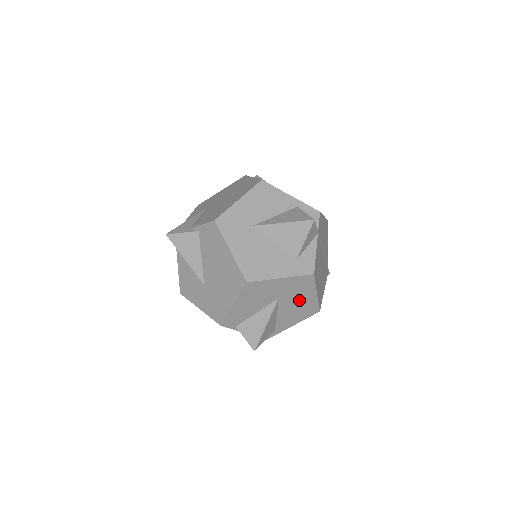
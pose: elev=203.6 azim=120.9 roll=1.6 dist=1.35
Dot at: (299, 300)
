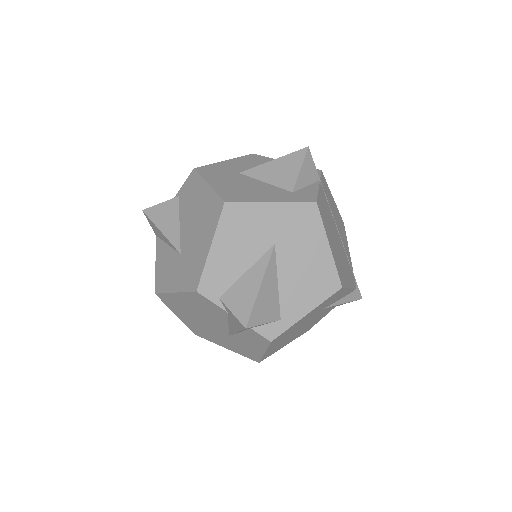
Dot at: (306, 255)
